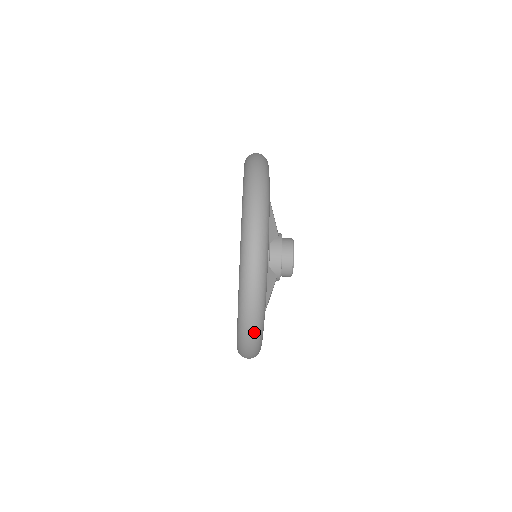
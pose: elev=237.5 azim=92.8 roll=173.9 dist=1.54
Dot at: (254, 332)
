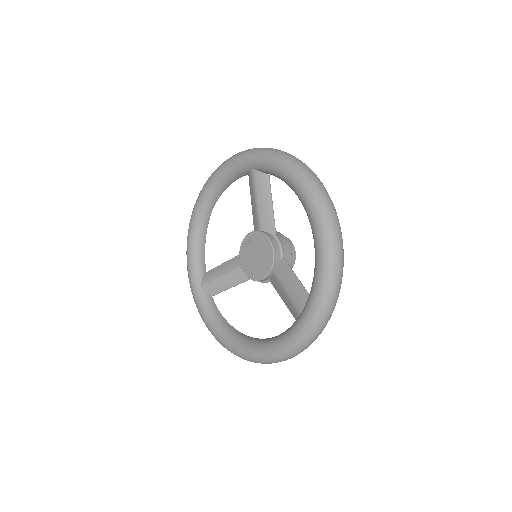
Dot at: occluded
